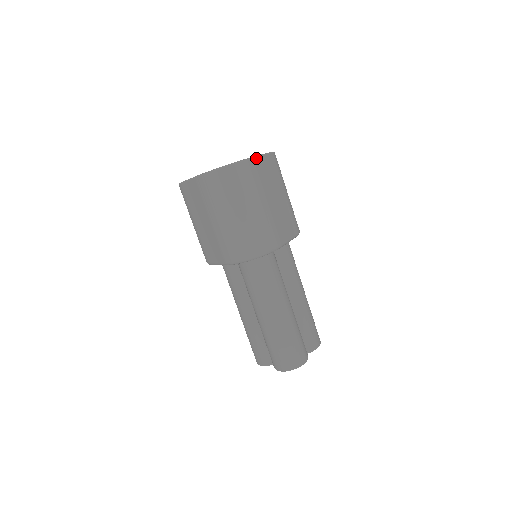
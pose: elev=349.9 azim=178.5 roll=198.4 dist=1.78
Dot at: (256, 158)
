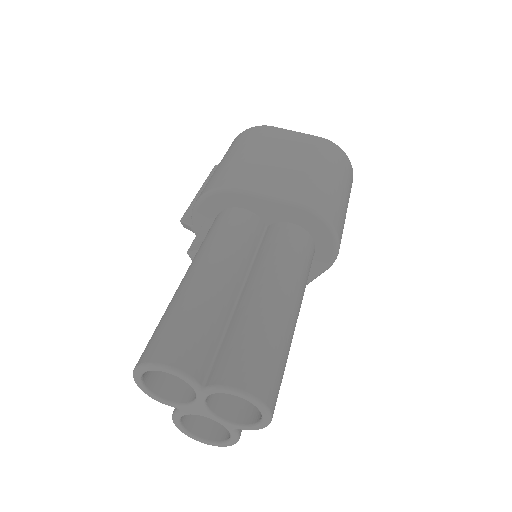
Dot at: occluded
